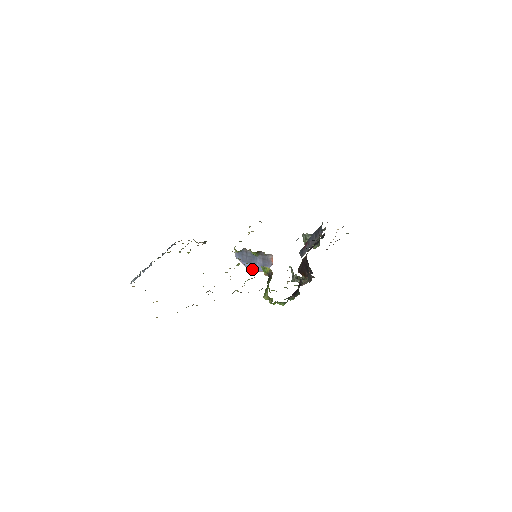
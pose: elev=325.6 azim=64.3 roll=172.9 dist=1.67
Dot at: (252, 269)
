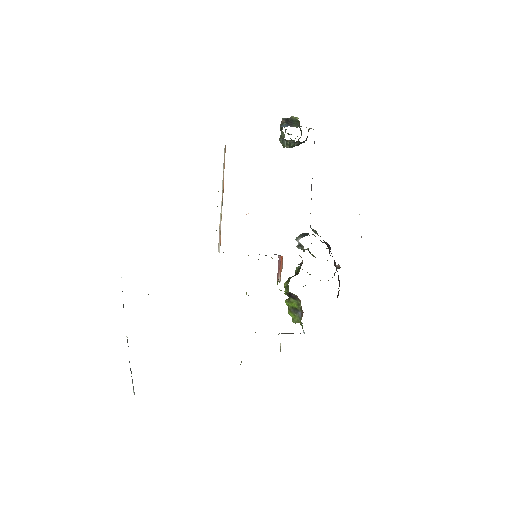
Dot at: occluded
